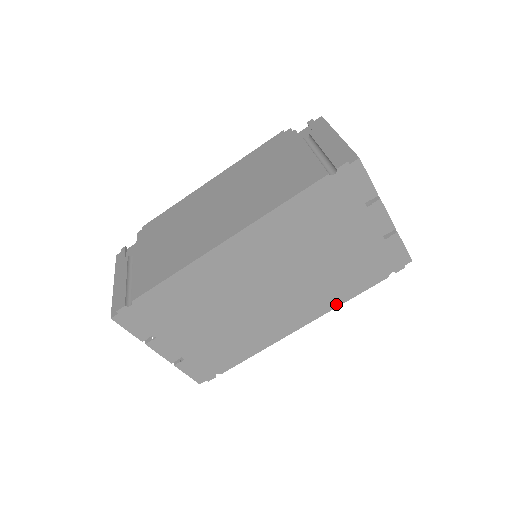
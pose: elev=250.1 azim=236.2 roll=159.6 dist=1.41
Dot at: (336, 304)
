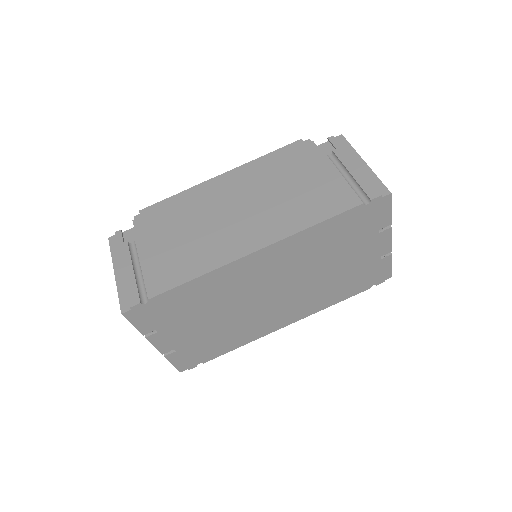
Dot at: (322, 308)
